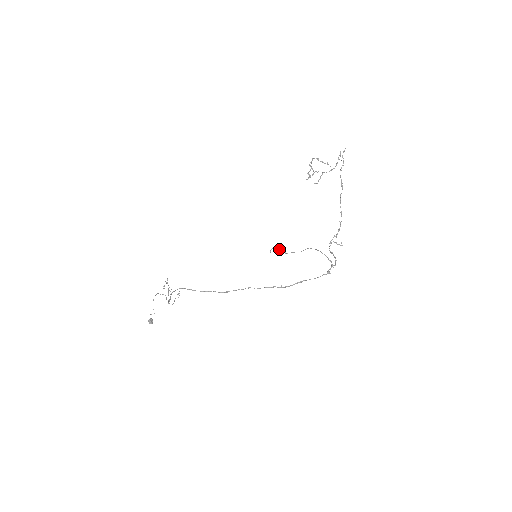
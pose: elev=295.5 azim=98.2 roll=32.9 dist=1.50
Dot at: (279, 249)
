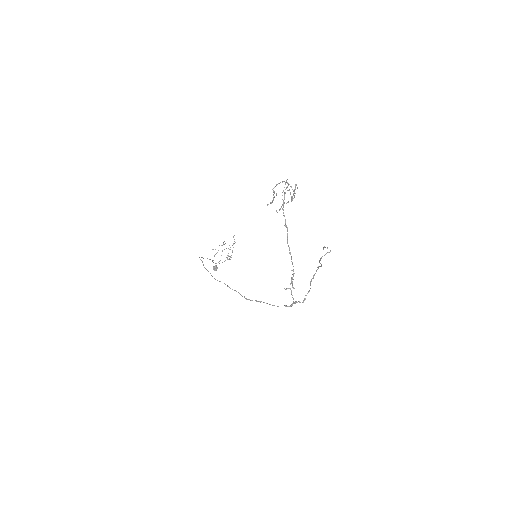
Dot at: (330, 250)
